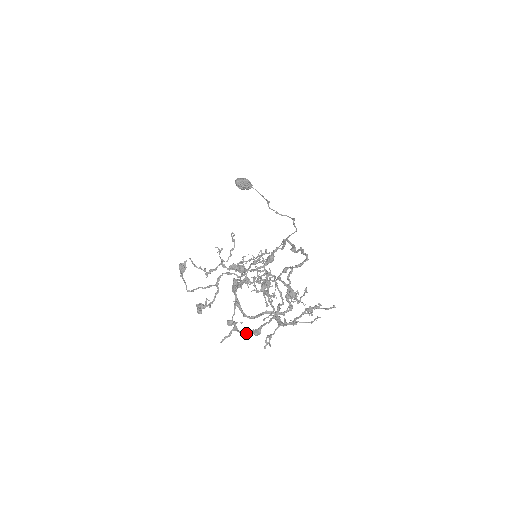
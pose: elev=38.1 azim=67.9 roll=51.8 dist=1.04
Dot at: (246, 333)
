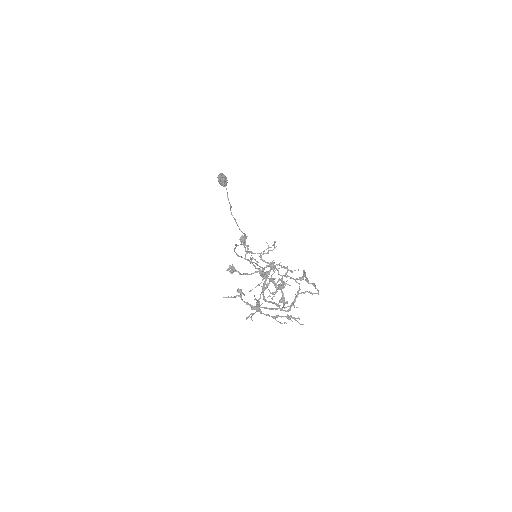
Dot at: (247, 304)
